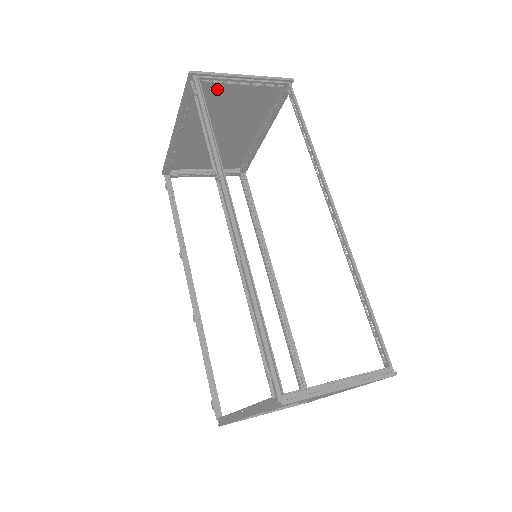
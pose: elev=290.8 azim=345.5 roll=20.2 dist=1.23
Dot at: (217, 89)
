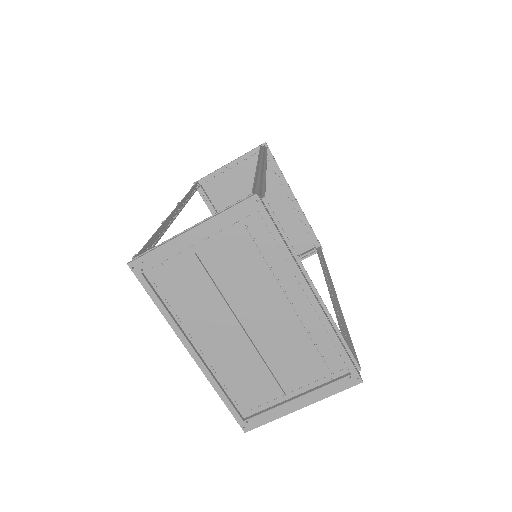
Dot at: (223, 185)
